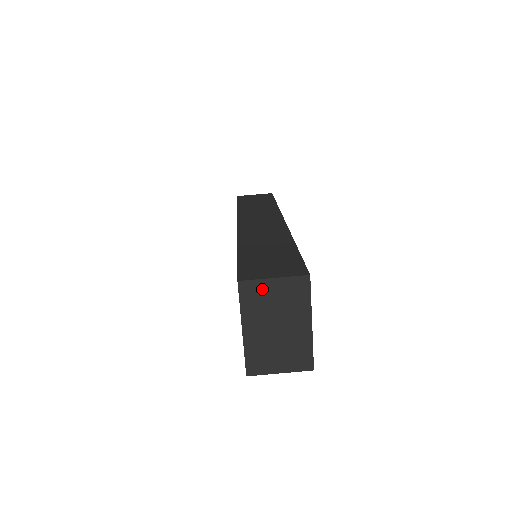
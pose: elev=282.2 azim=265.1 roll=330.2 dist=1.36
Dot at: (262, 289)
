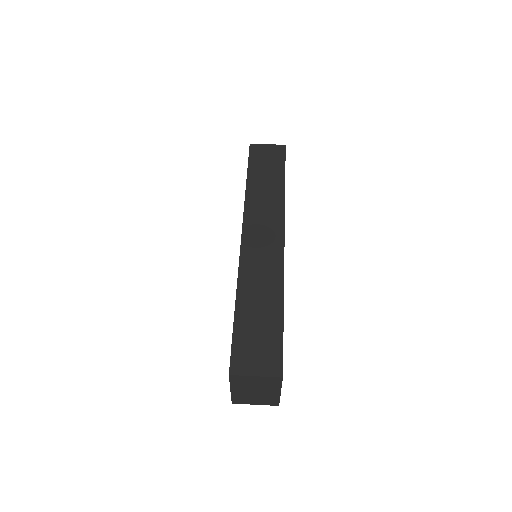
Dot at: (247, 379)
